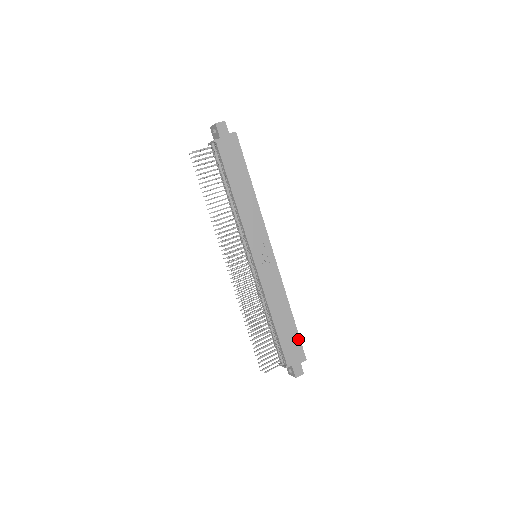
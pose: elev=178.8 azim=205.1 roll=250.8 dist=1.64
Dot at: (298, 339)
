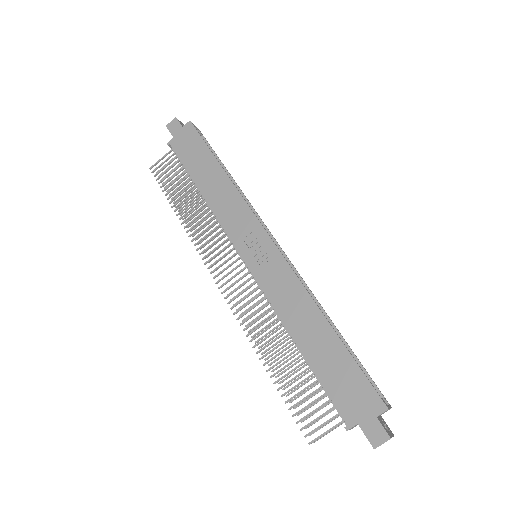
Dot at: (357, 370)
